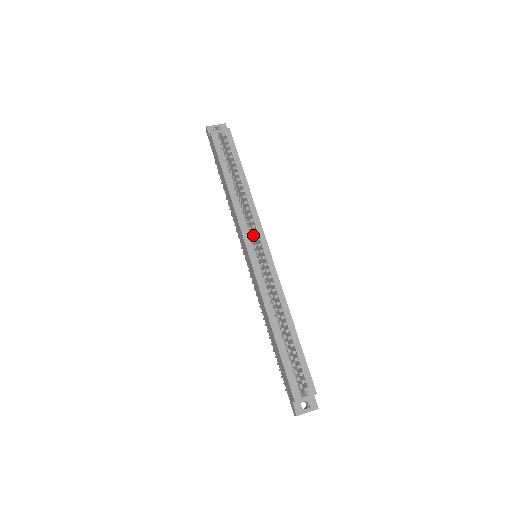
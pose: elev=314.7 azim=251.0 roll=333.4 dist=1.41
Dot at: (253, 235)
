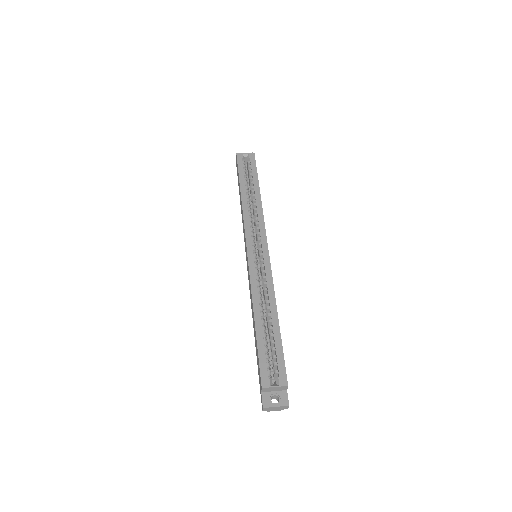
Dot at: (256, 237)
